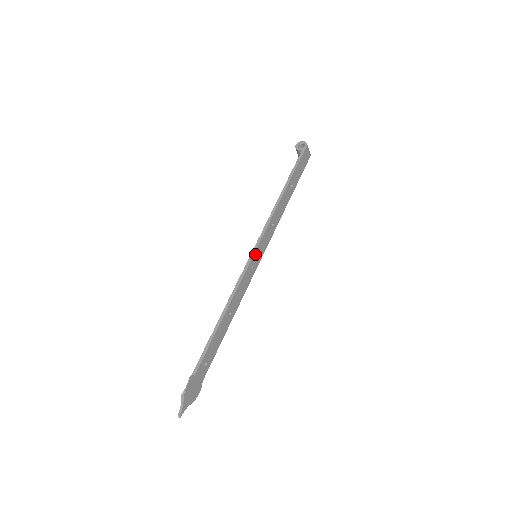
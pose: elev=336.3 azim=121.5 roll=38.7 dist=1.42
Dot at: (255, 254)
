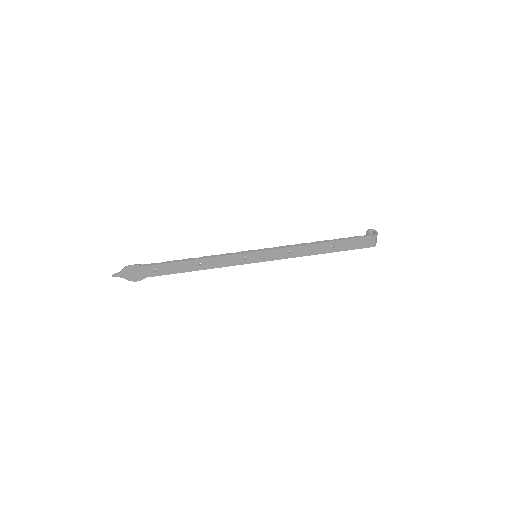
Dot at: (255, 253)
